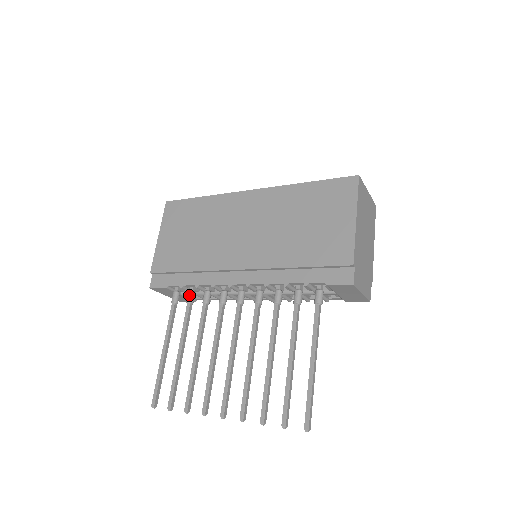
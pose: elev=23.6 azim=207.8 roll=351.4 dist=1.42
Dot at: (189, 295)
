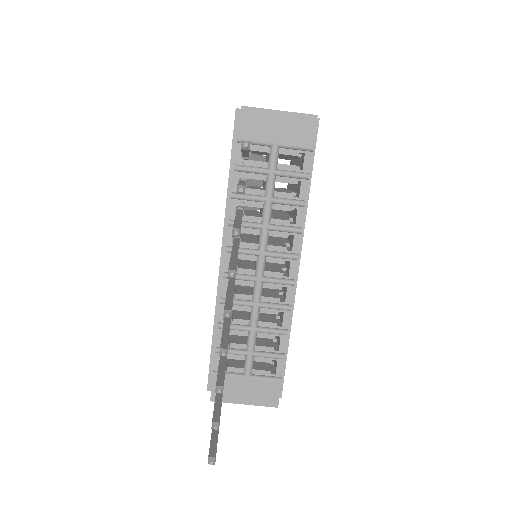
Dot at: occluded
